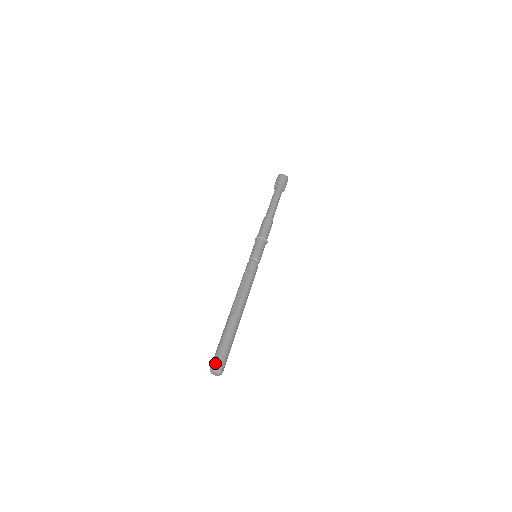
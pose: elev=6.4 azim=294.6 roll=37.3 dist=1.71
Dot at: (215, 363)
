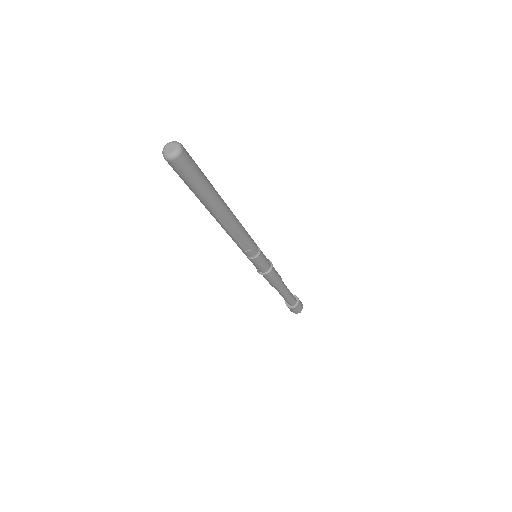
Dot at: occluded
